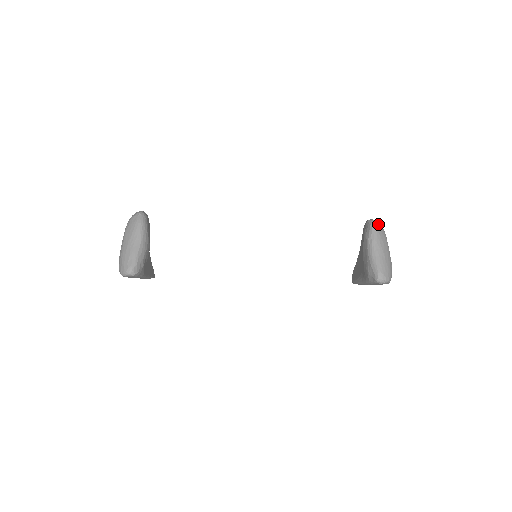
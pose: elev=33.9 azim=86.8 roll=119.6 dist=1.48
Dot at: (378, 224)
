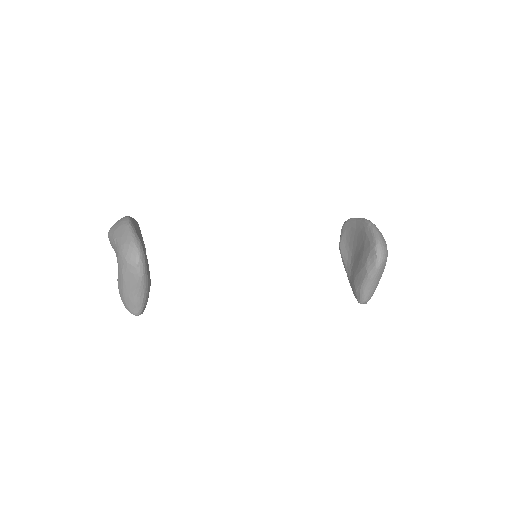
Dot at: (384, 260)
